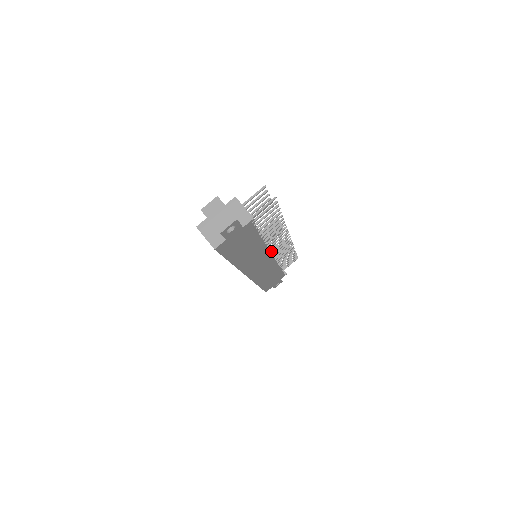
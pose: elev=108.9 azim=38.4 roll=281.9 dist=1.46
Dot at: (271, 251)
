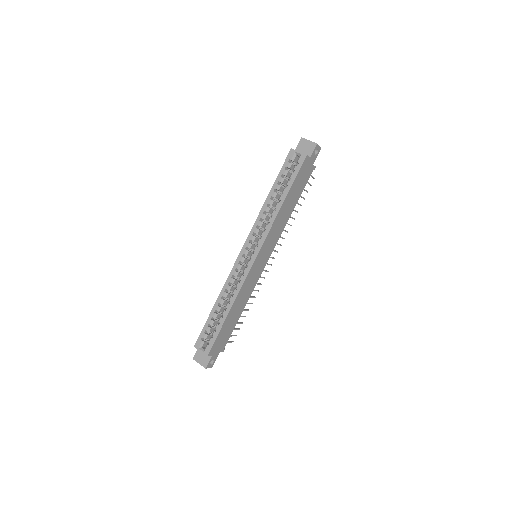
Dot at: occluded
